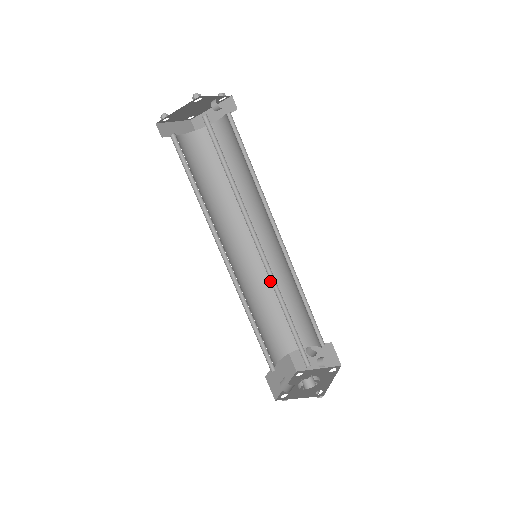
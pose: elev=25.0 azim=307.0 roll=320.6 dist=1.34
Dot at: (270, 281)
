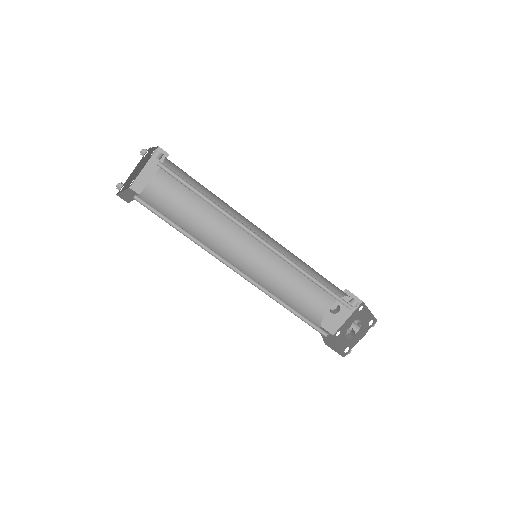
Dot at: (272, 275)
